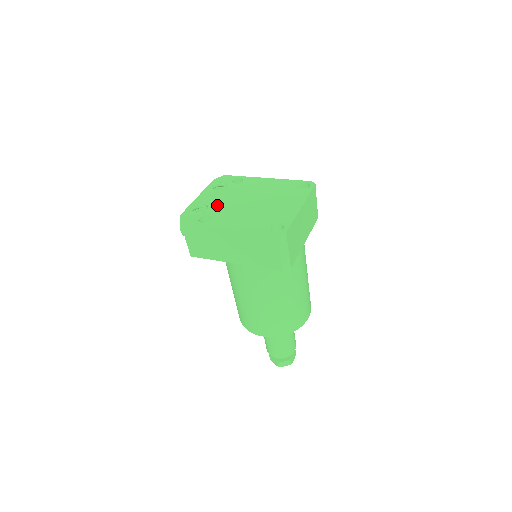
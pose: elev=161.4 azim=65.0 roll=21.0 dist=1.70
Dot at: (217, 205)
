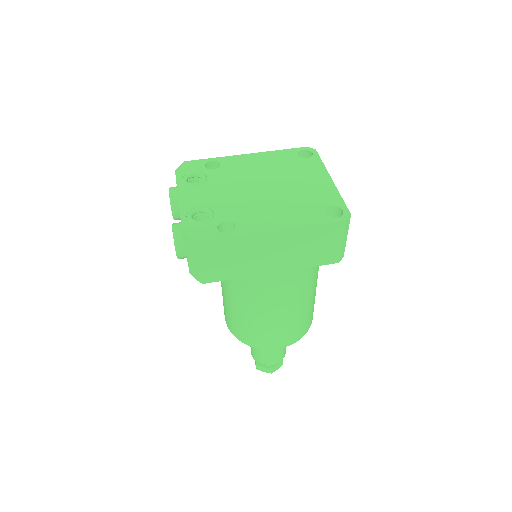
Dot at: (222, 203)
